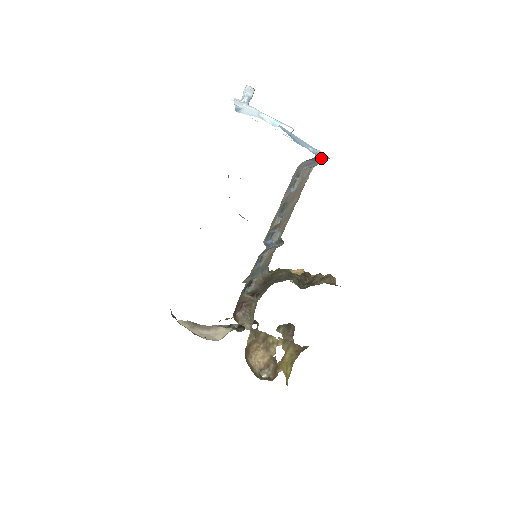
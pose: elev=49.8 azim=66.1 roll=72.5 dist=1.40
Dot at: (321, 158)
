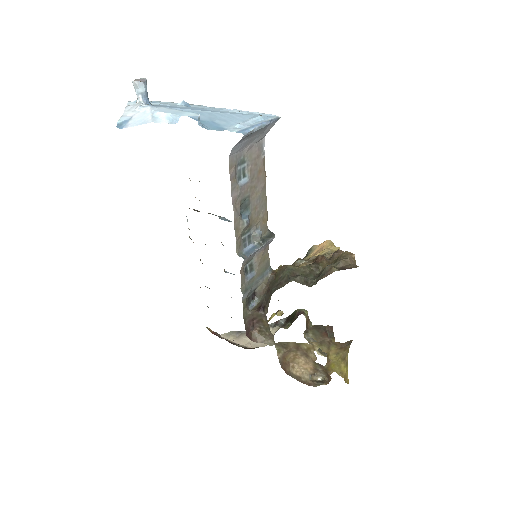
Dot at: (260, 128)
